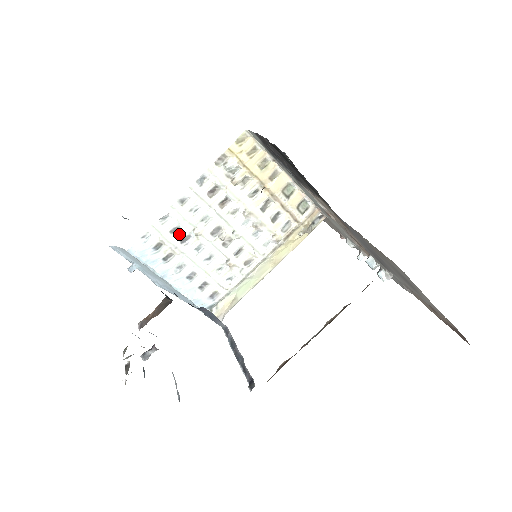
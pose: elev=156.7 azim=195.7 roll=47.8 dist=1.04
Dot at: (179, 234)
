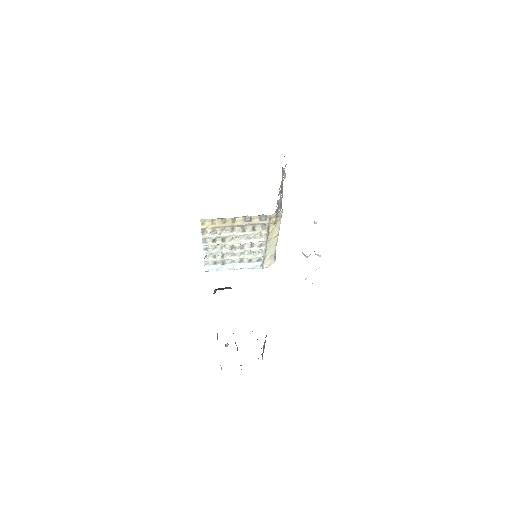
Dot at: (218, 256)
